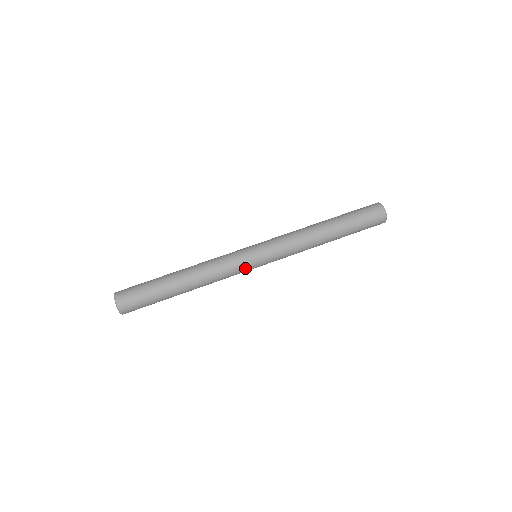
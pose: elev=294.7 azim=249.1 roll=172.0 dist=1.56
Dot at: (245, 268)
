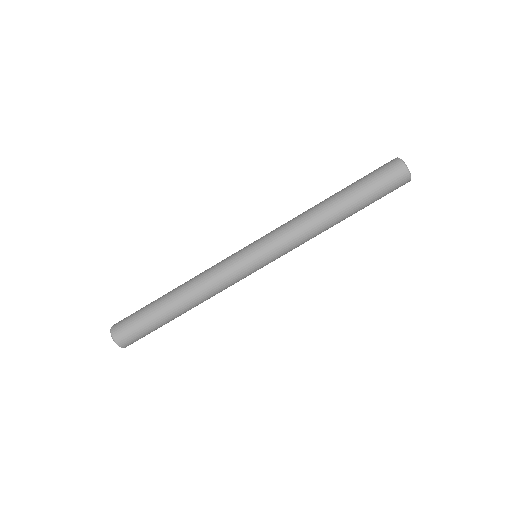
Dot at: occluded
